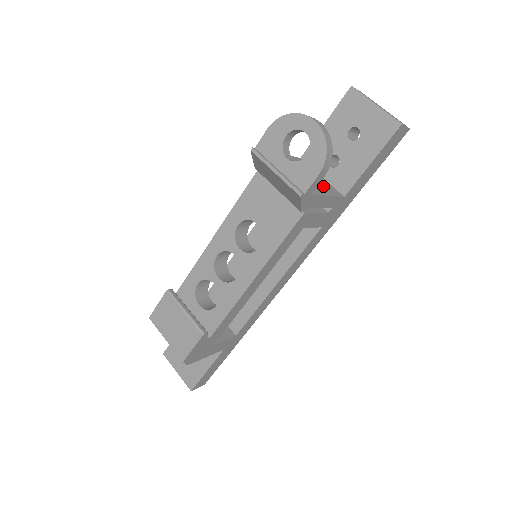
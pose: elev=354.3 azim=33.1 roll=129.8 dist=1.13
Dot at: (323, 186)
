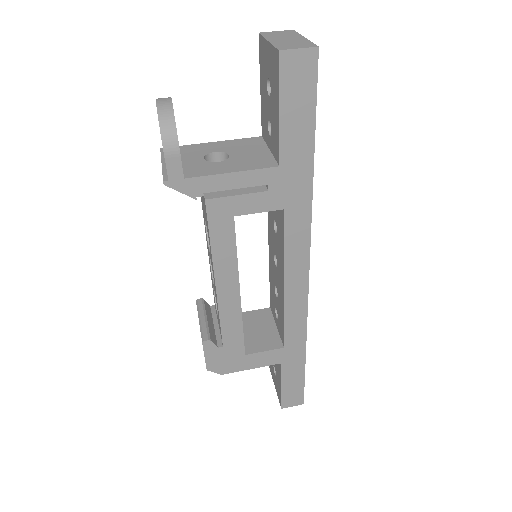
Dot at: (244, 162)
